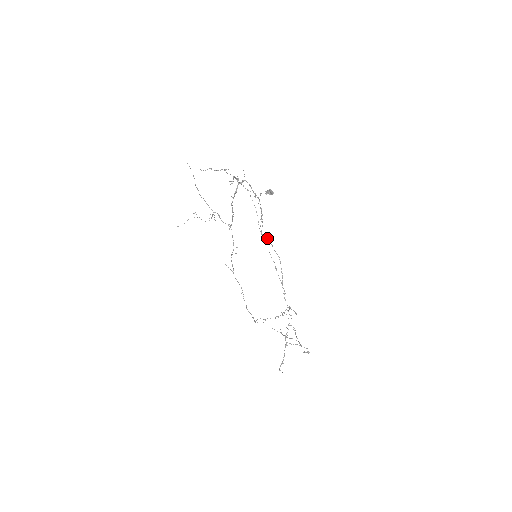
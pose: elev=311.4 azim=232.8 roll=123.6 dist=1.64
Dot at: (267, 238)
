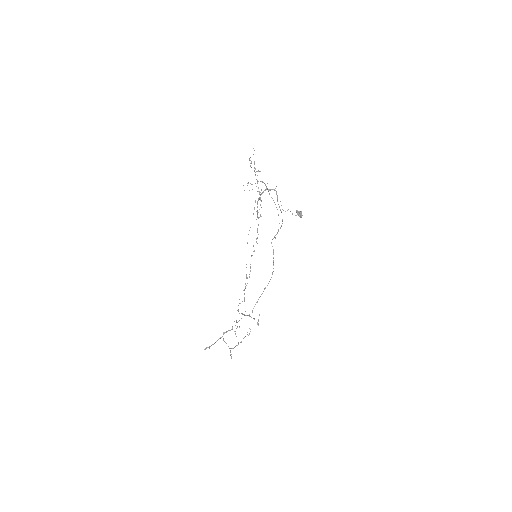
Dot at: (273, 249)
